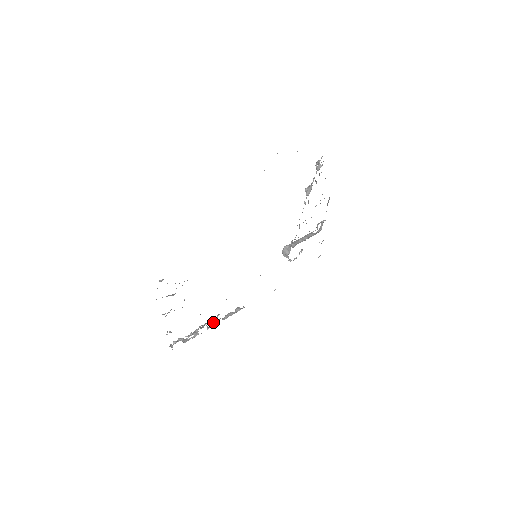
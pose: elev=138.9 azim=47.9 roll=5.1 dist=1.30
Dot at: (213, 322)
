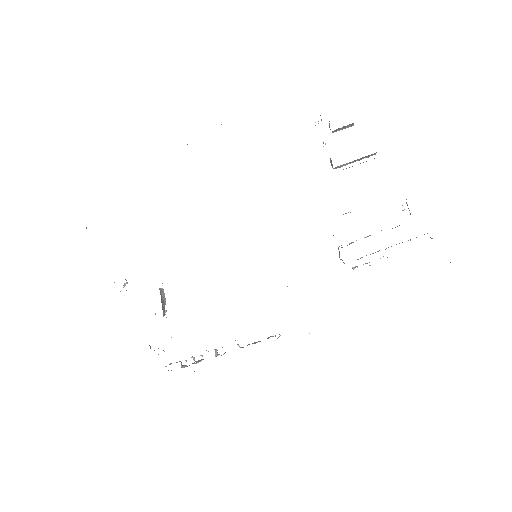
Dot at: occluded
